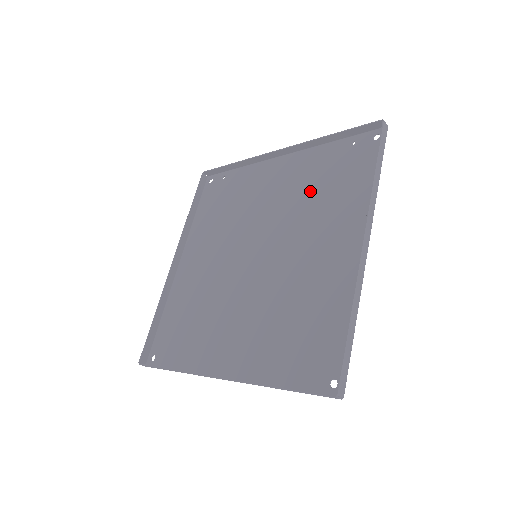
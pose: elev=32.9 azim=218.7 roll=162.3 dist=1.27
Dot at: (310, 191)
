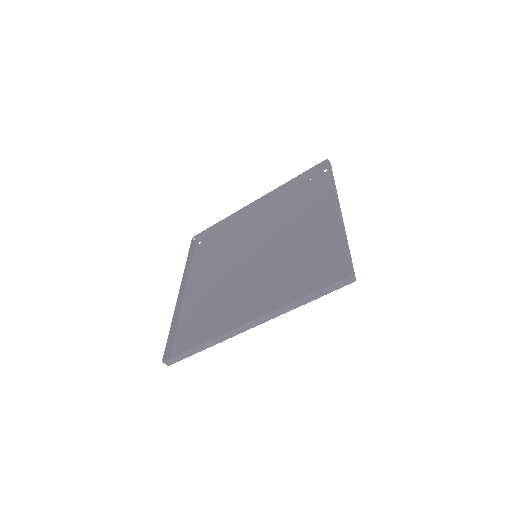
Dot at: (287, 210)
